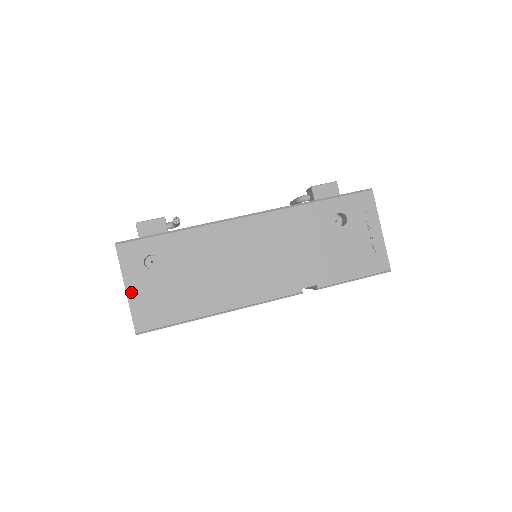
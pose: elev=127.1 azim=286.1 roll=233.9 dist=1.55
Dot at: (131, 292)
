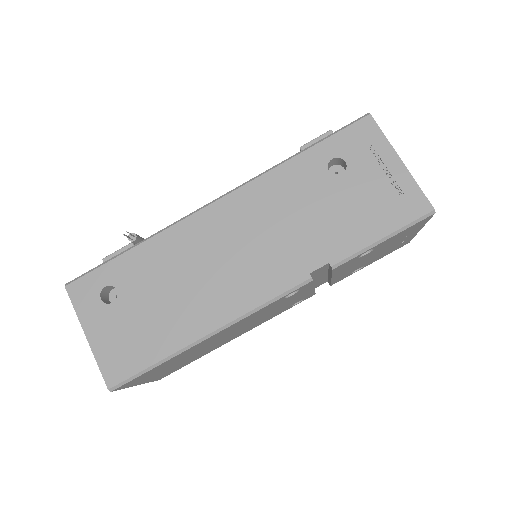
Dot at: (93, 338)
